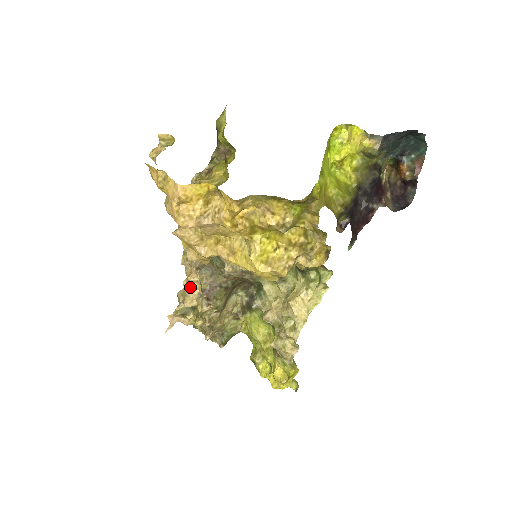
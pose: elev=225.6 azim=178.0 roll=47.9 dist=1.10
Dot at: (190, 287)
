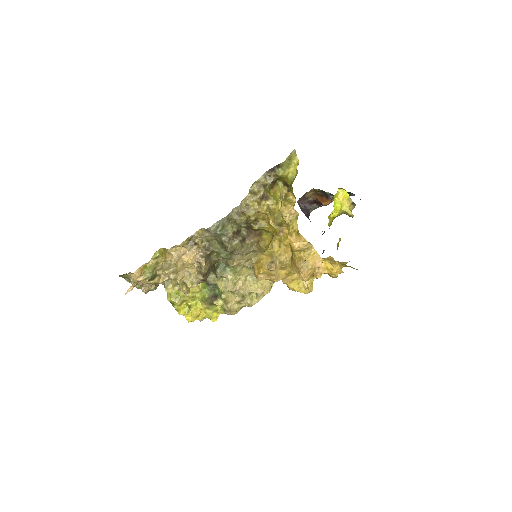
Dot at: (183, 267)
